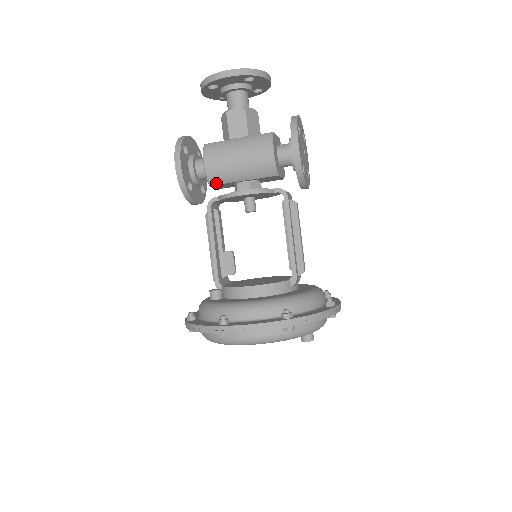
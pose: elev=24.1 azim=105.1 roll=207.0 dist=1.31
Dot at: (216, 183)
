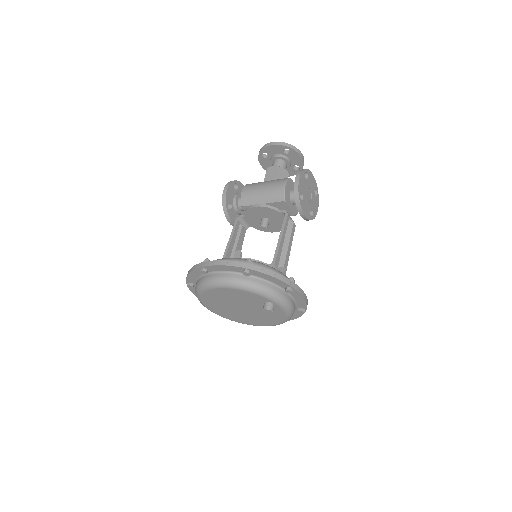
Dot at: (246, 204)
